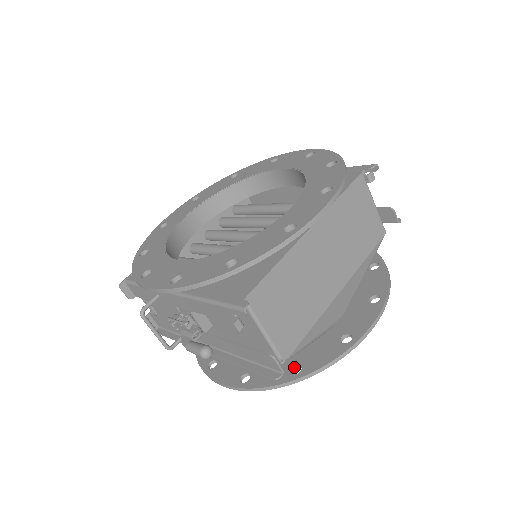
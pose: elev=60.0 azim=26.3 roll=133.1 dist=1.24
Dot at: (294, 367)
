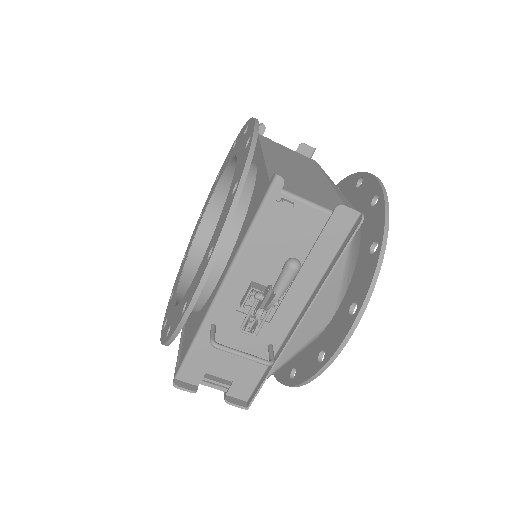
Dot at: (371, 252)
